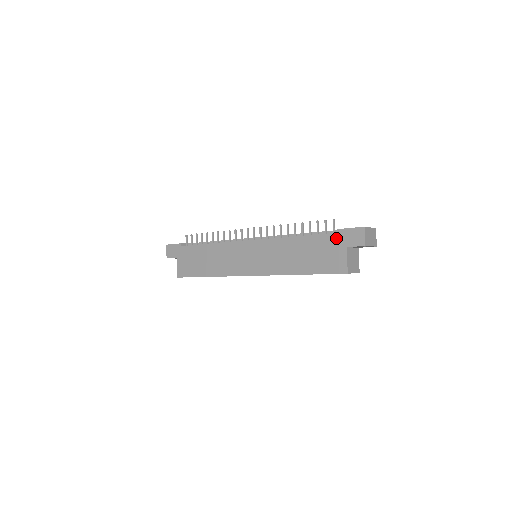
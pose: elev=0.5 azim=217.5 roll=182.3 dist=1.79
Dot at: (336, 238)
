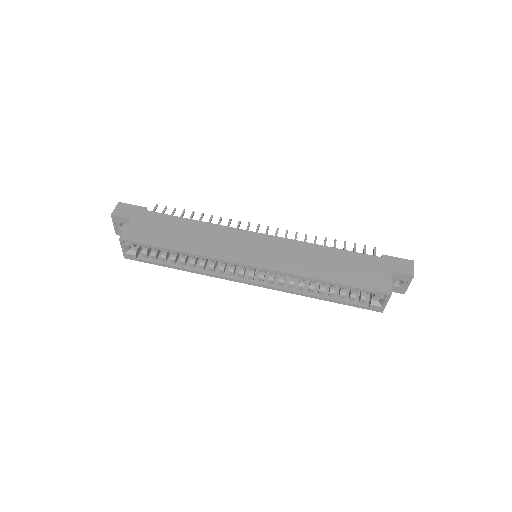
Dot at: (380, 261)
